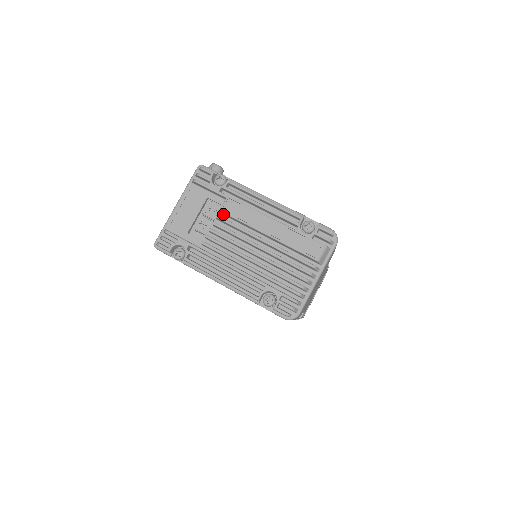
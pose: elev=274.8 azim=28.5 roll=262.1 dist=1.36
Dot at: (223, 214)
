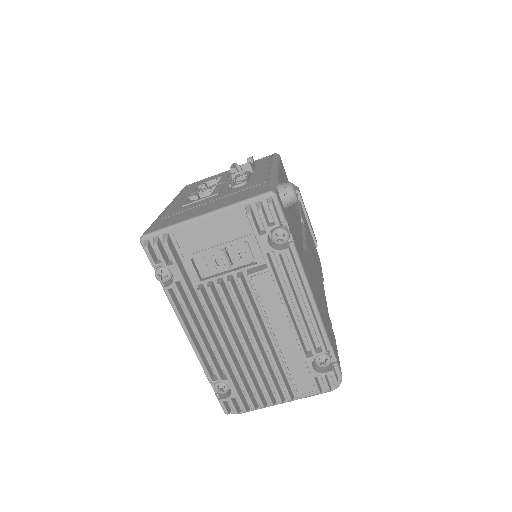
Dot at: (249, 275)
